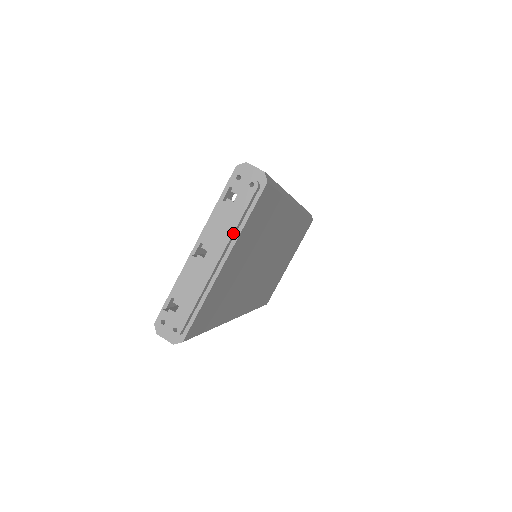
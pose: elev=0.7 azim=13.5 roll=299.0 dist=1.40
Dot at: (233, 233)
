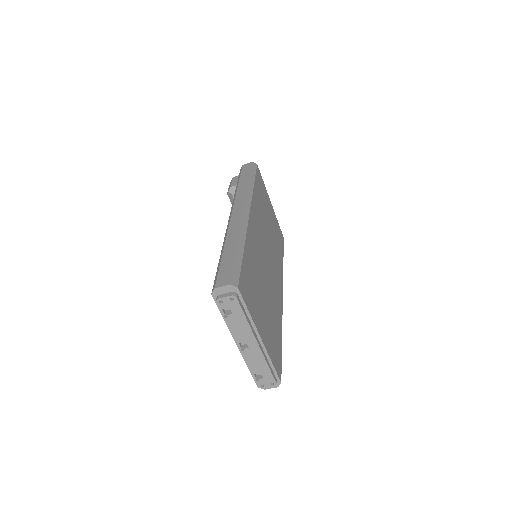
Dot at: (250, 327)
